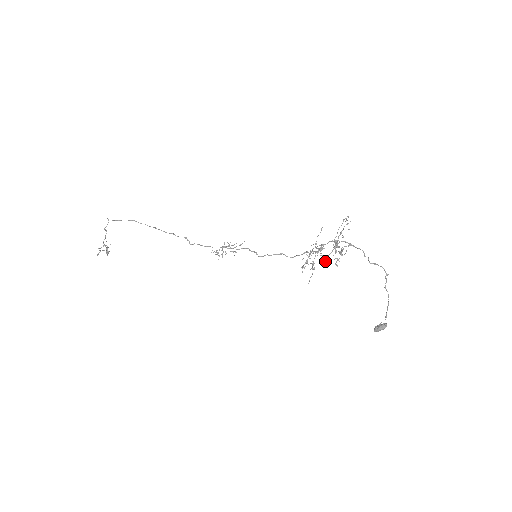
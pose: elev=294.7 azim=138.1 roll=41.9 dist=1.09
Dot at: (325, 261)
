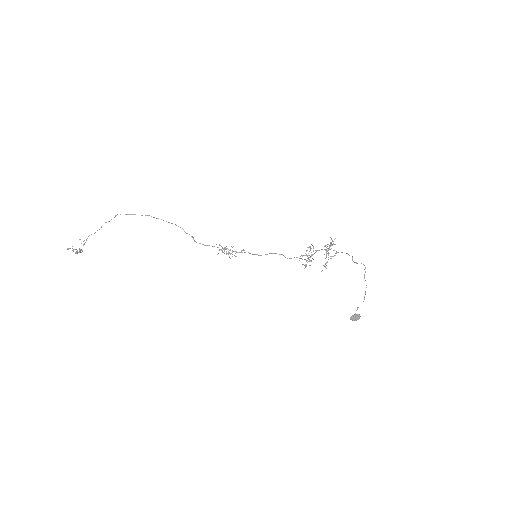
Dot at: occluded
